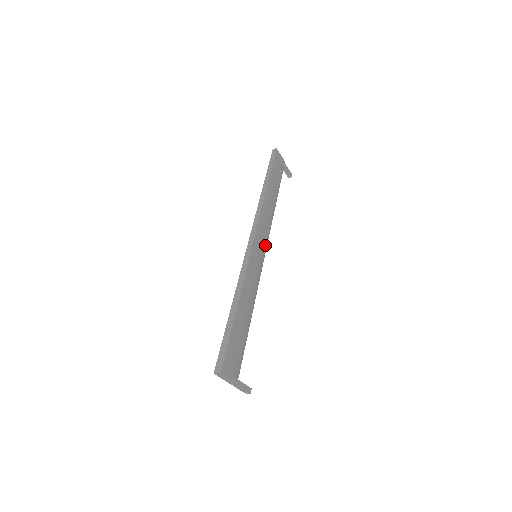
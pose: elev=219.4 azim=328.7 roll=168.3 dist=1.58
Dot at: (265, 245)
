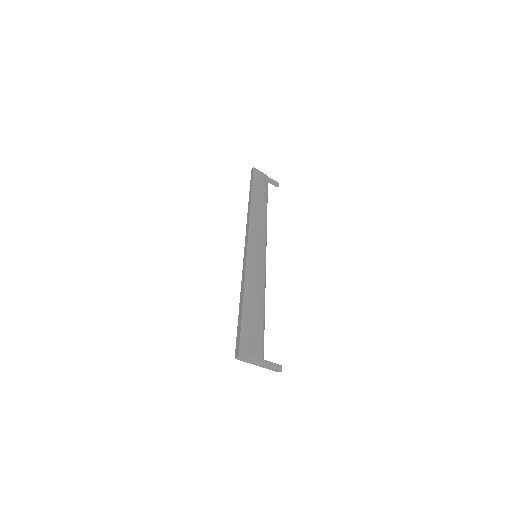
Dot at: (263, 245)
